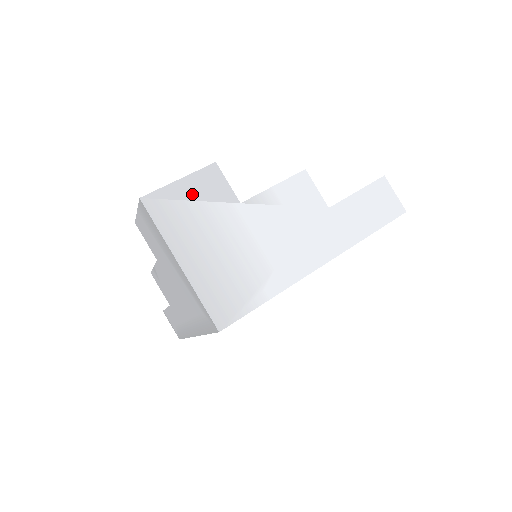
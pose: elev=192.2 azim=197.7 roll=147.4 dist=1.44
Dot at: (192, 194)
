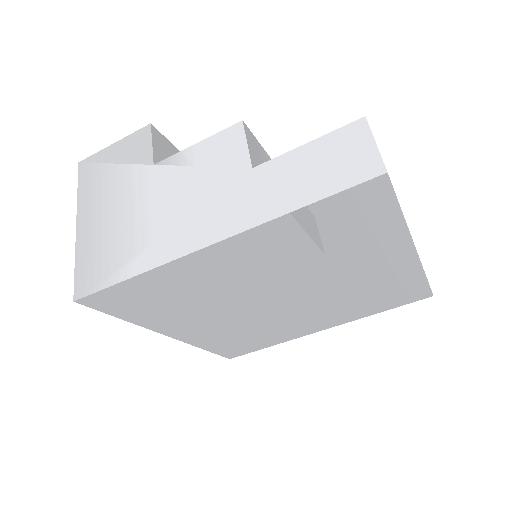
Dot at: (117, 157)
